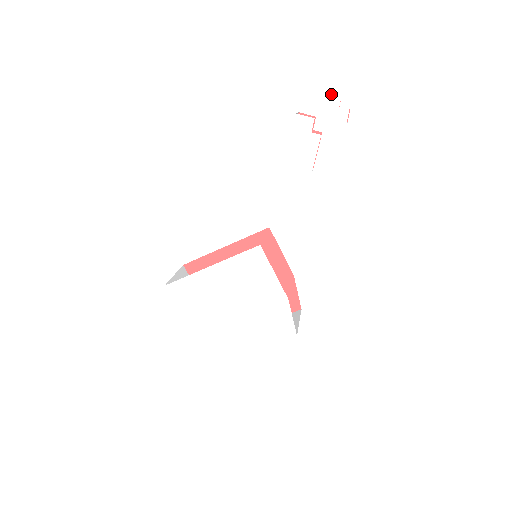
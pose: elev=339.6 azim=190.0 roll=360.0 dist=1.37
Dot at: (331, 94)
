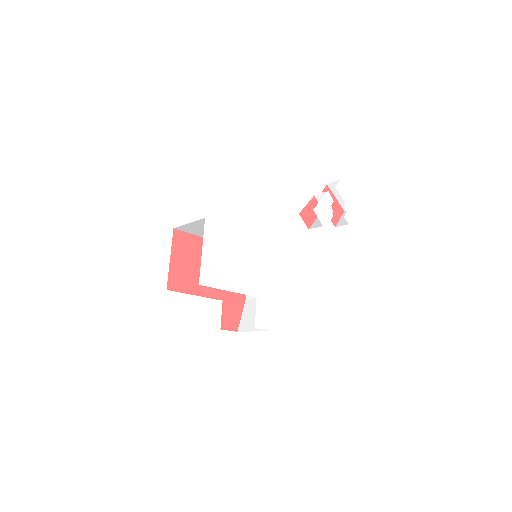
Dot at: (343, 198)
